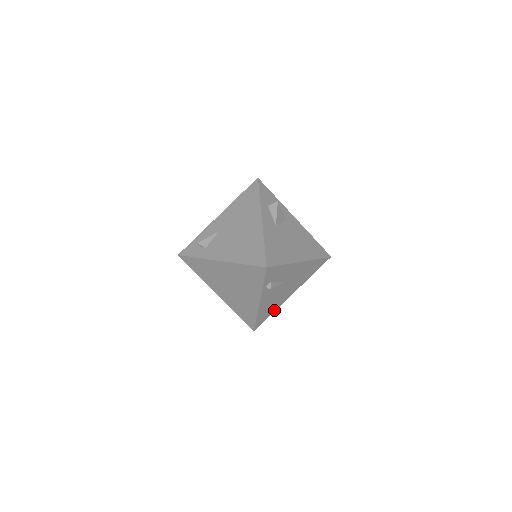
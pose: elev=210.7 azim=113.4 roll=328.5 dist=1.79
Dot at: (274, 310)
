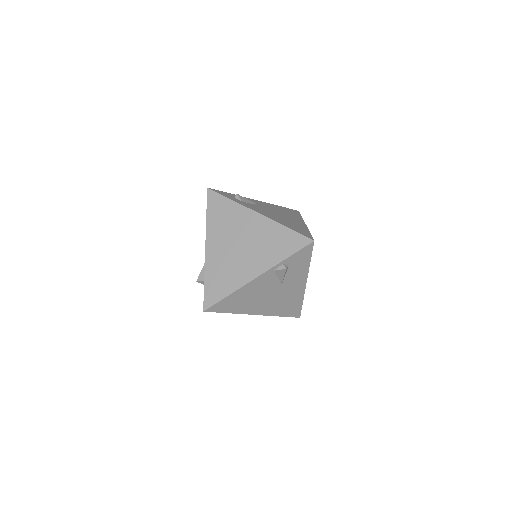
Dot at: (234, 311)
